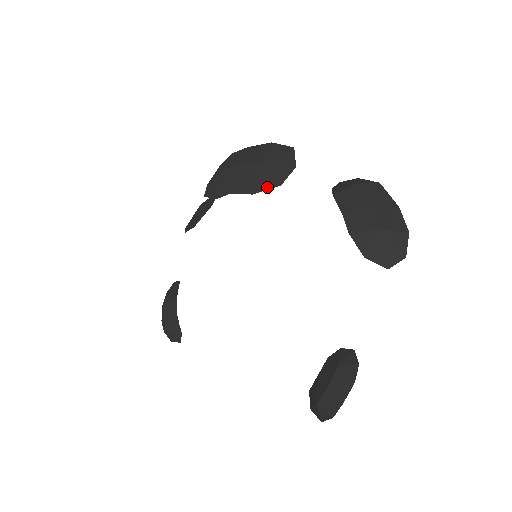
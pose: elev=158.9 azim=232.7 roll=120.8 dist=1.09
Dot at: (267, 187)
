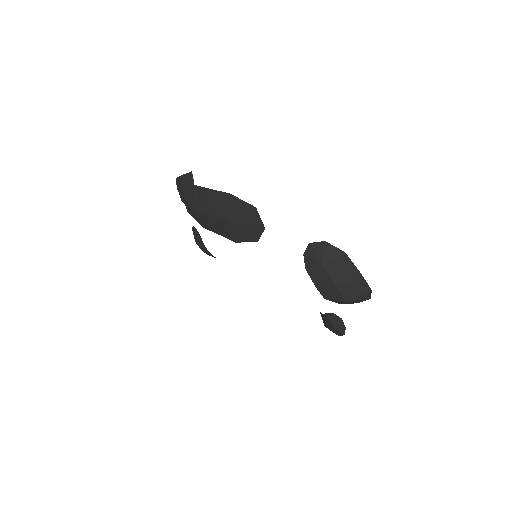
Dot at: (246, 241)
